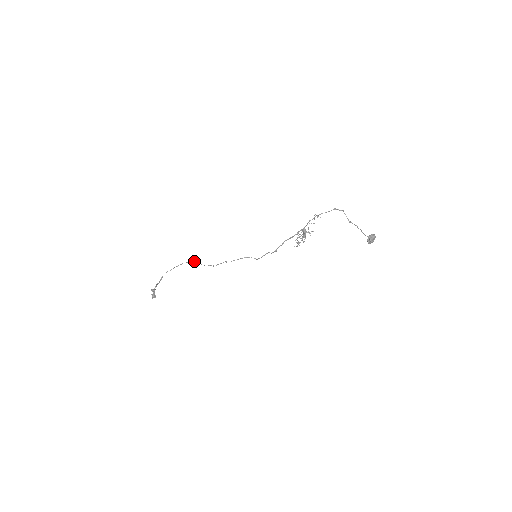
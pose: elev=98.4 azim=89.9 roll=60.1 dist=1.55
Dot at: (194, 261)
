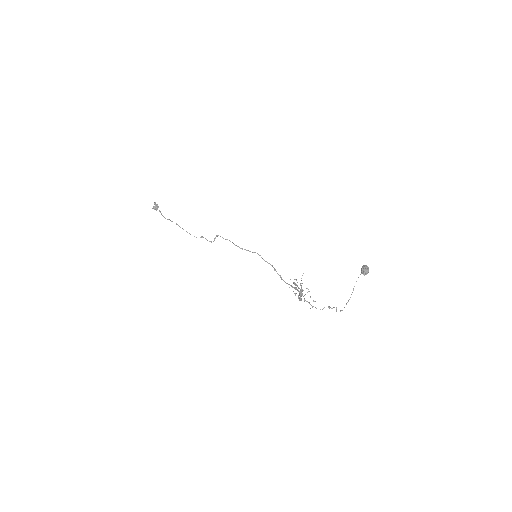
Dot at: occluded
